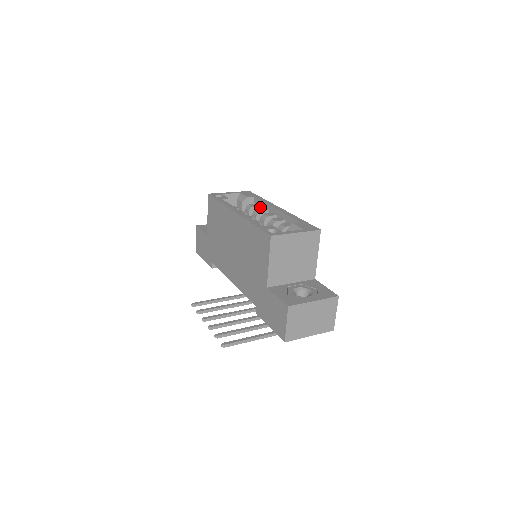
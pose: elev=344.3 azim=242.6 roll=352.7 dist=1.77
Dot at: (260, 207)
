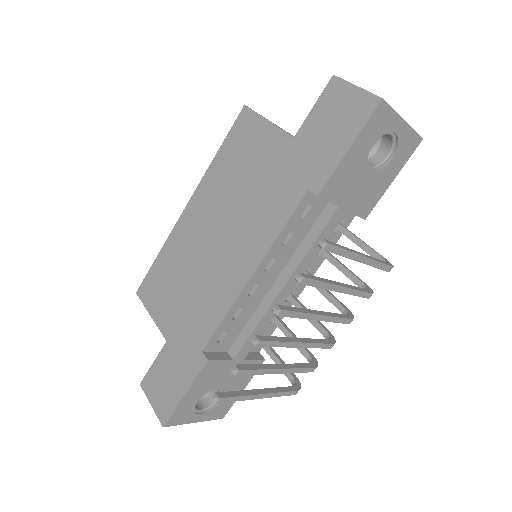
Dot at: occluded
